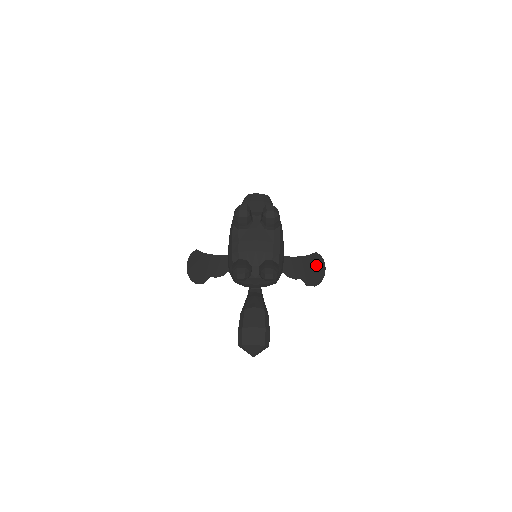
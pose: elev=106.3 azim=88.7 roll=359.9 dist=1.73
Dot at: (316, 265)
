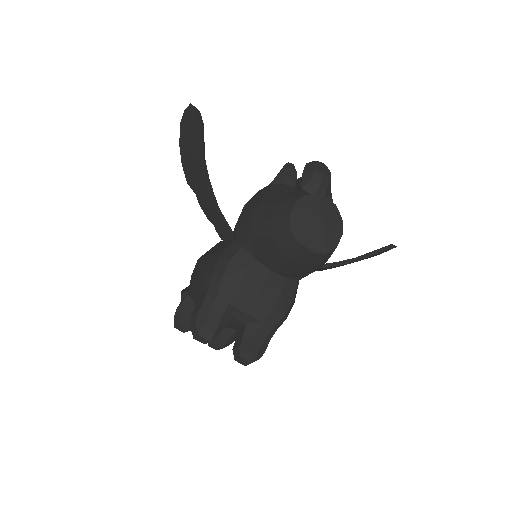
Dot at: occluded
